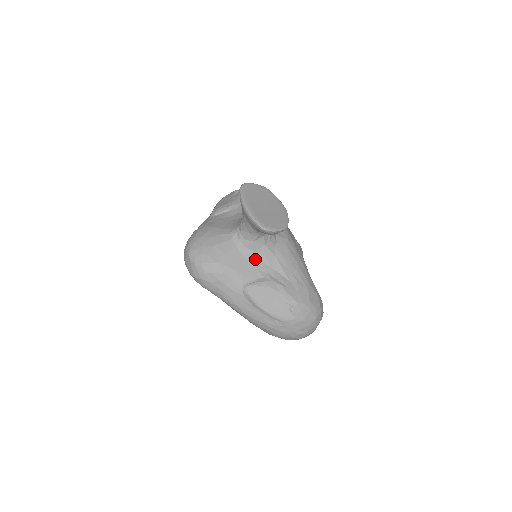
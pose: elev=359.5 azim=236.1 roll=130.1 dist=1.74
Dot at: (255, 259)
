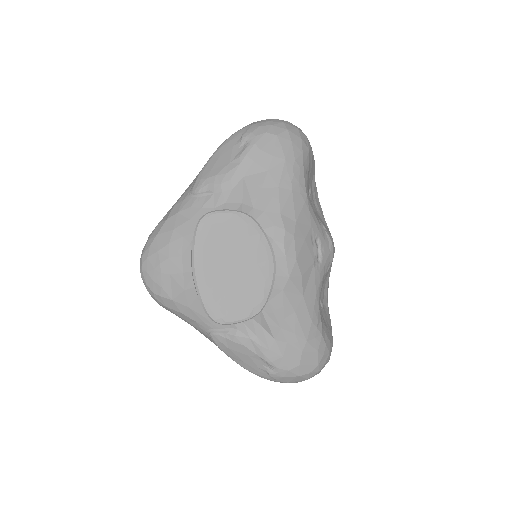
Dot at: occluded
